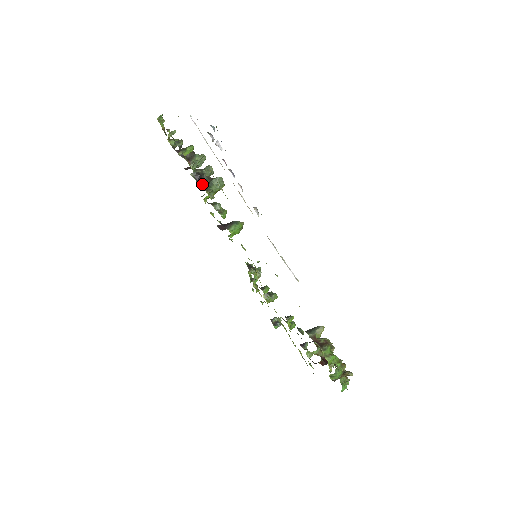
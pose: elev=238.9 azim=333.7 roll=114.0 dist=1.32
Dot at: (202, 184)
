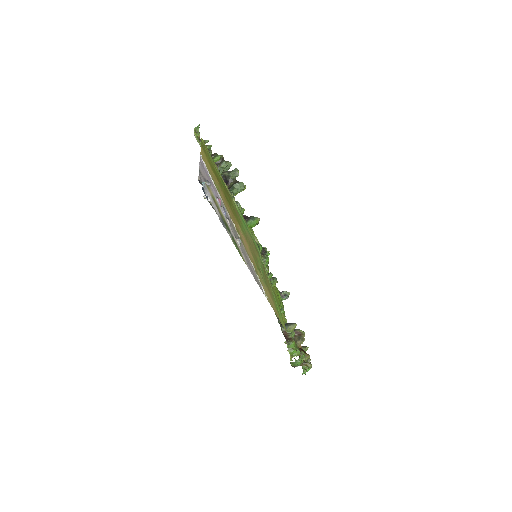
Dot at: (227, 185)
